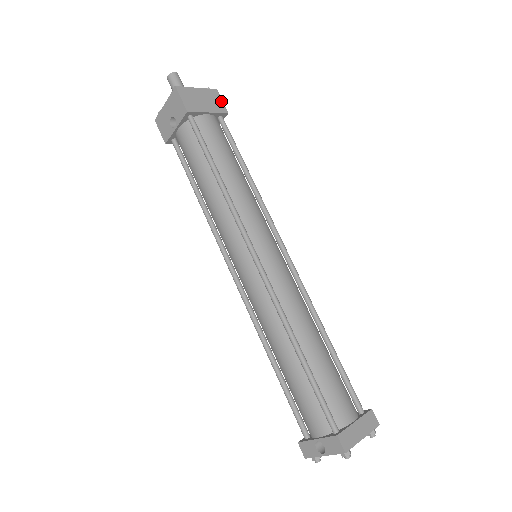
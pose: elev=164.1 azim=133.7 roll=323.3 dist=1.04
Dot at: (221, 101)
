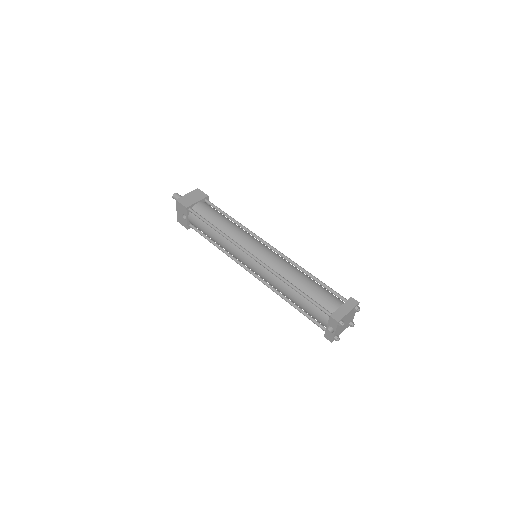
Dot at: (202, 192)
